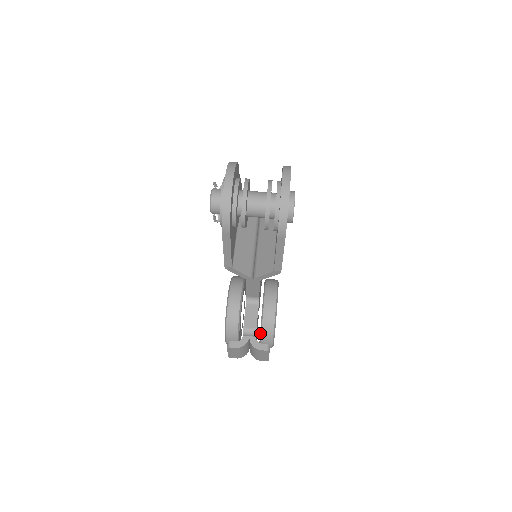
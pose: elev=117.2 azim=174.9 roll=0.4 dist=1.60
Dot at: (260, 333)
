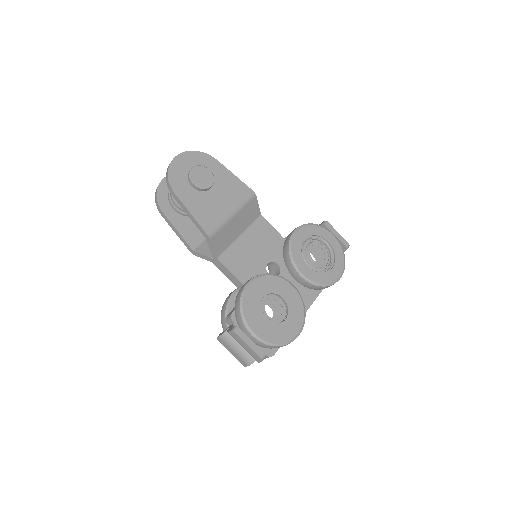
Dot at: occluded
